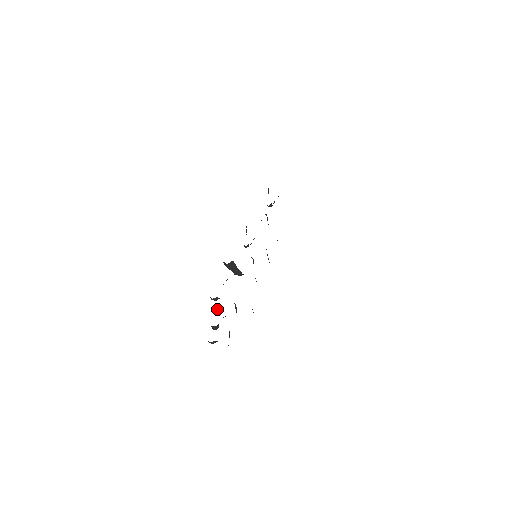
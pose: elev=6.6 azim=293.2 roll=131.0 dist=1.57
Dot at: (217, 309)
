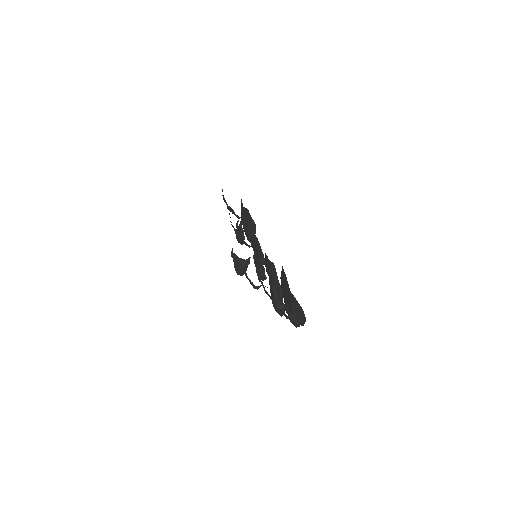
Dot at: (268, 294)
